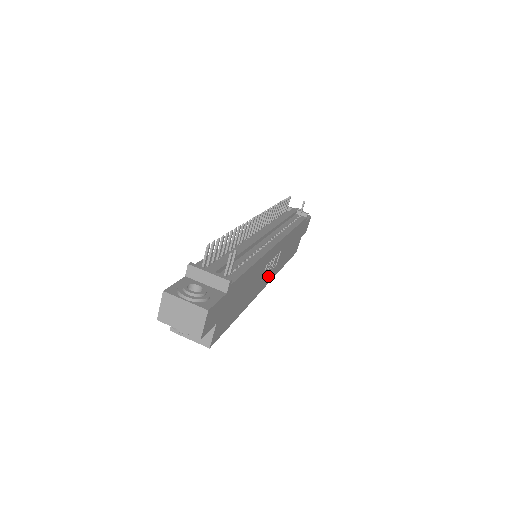
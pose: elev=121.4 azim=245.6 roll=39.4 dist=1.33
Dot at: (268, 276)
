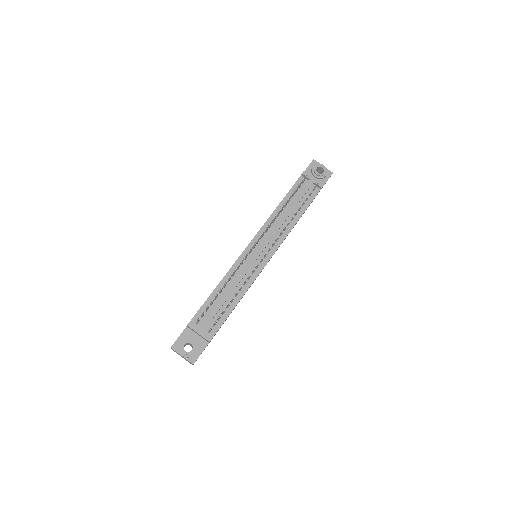
Dot at: occluded
